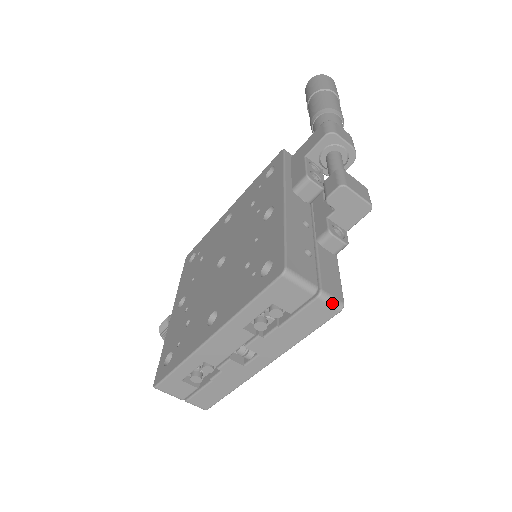
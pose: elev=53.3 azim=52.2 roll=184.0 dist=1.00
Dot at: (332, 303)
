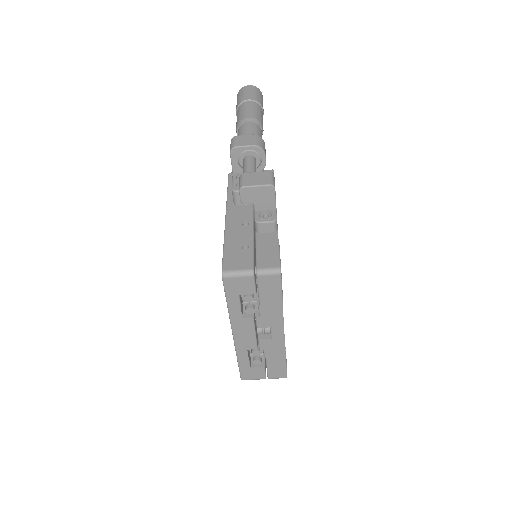
Dot at: (270, 273)
